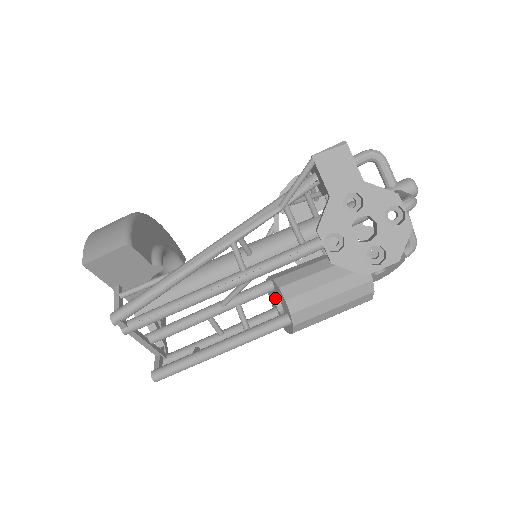
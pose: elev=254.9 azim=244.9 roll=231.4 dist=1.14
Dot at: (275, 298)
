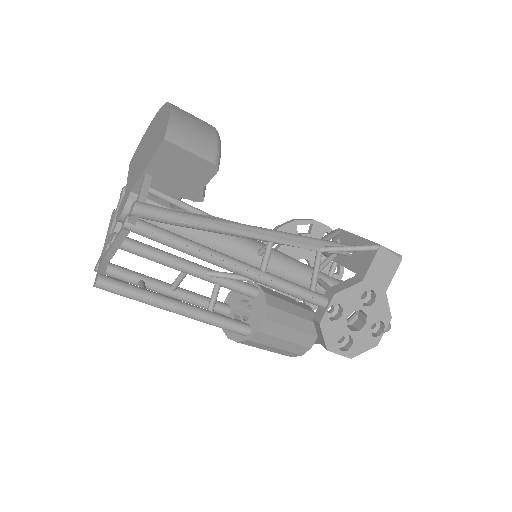
Dot at: (241, 301)
